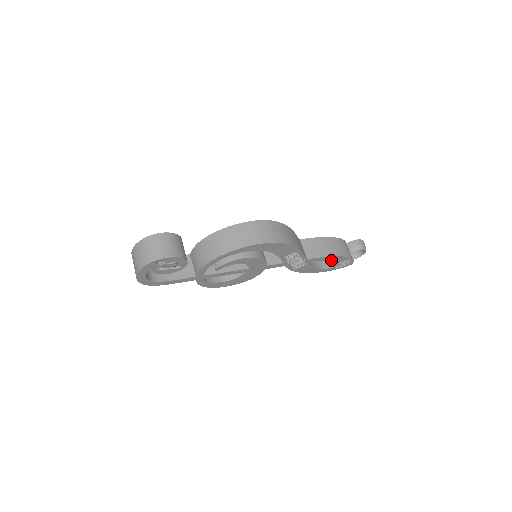
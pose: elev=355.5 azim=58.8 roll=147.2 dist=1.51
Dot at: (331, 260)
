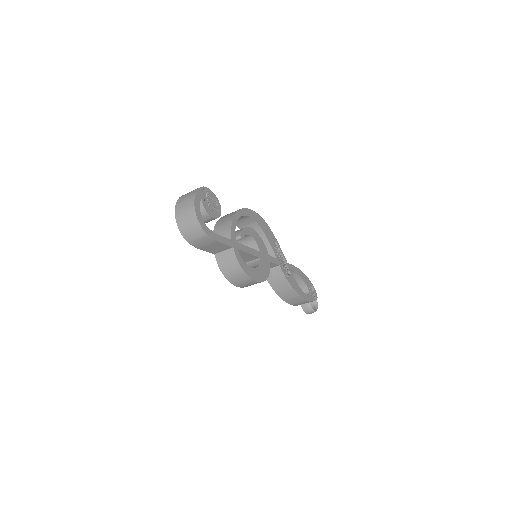
Dot at: (302, 278)
